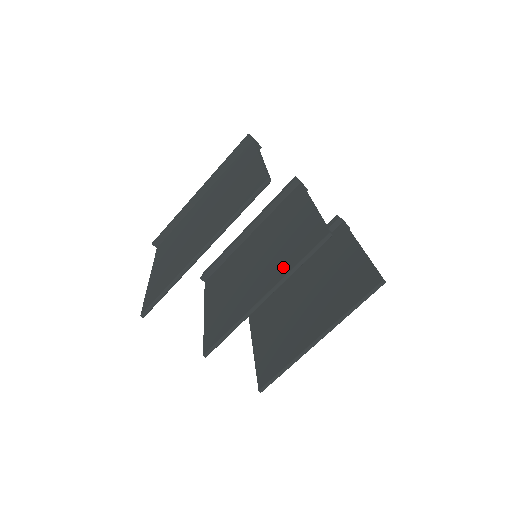
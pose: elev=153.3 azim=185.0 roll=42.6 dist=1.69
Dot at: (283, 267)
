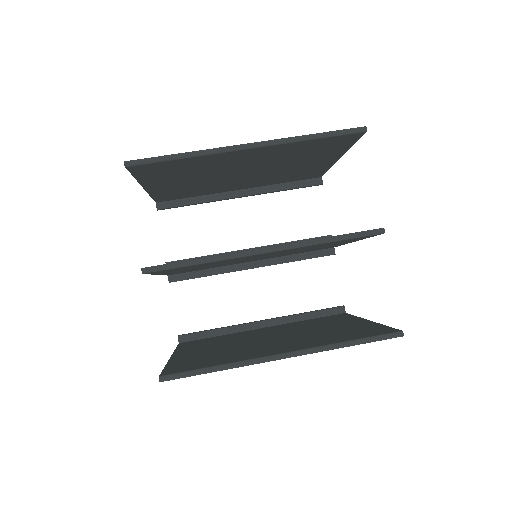
Dot at: occluded
